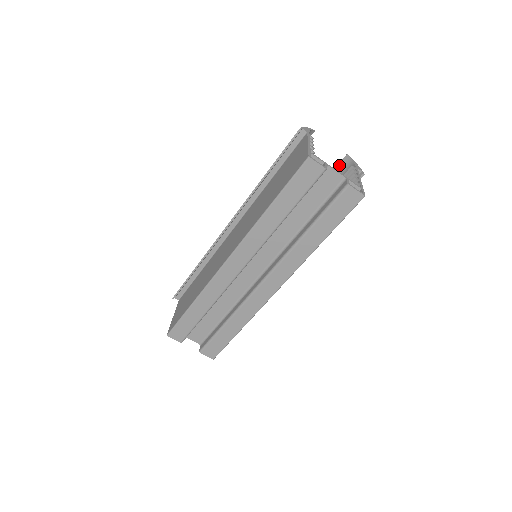
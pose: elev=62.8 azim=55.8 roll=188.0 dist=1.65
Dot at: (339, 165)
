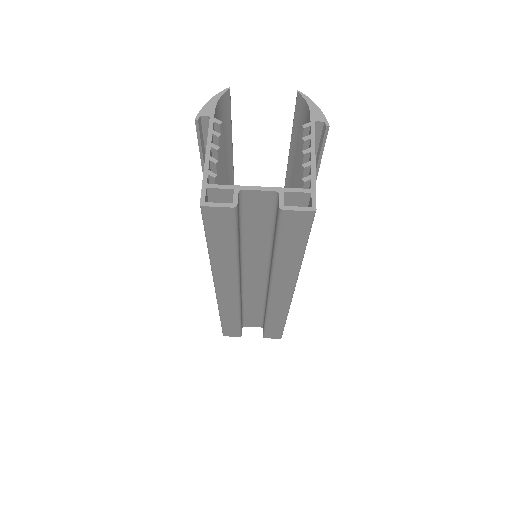
Dot at: (296, 109)
